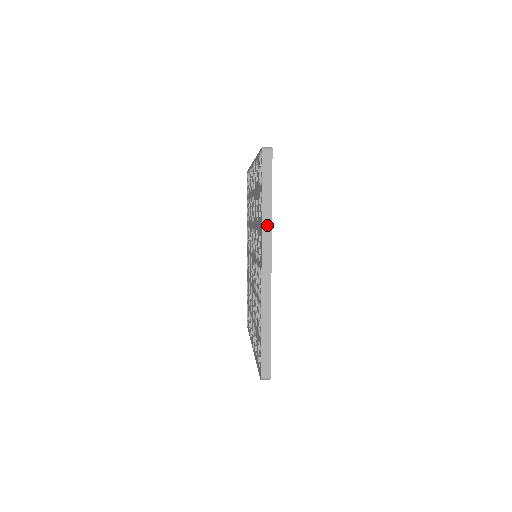
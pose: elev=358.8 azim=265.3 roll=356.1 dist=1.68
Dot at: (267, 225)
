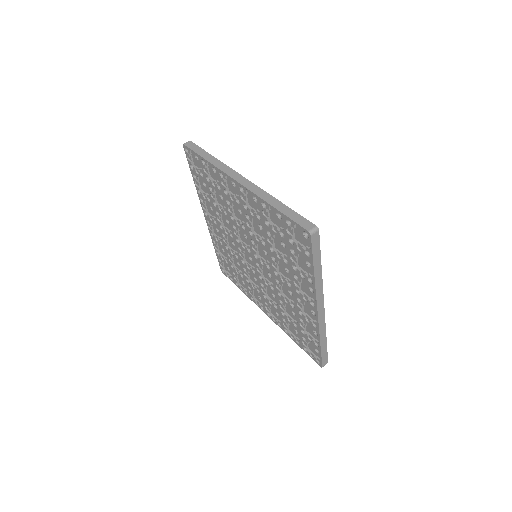
Dot at: (319, 285)
